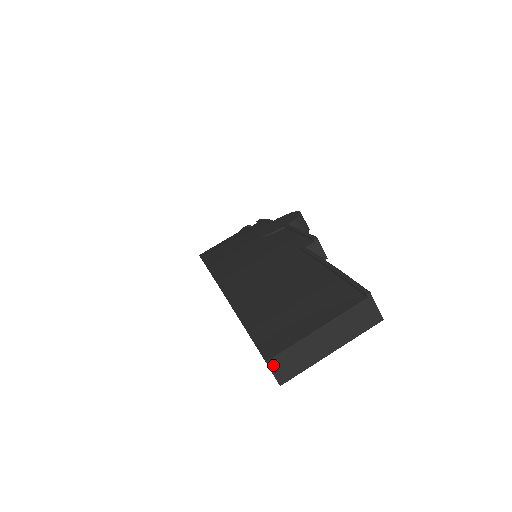
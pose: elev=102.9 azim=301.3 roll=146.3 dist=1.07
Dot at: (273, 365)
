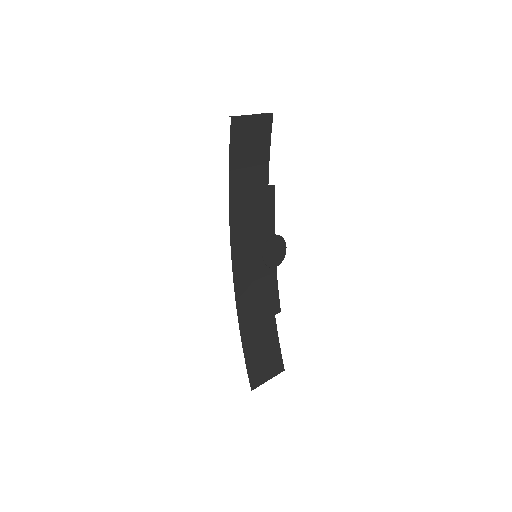
Dot at: occluded
